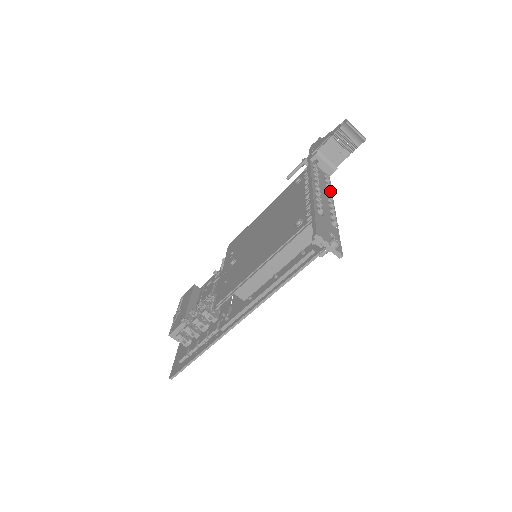
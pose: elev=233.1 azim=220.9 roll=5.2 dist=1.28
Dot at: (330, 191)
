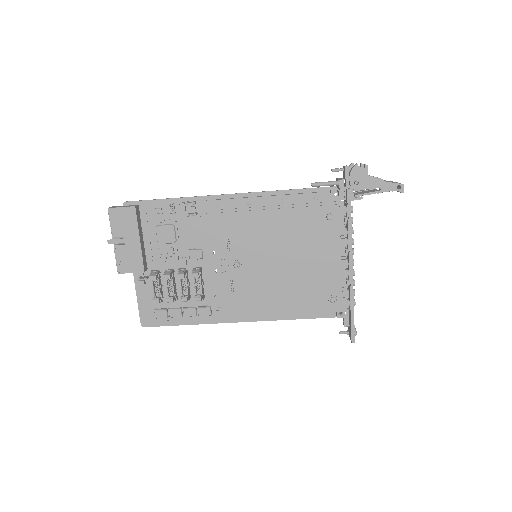
Dot at: occluded
